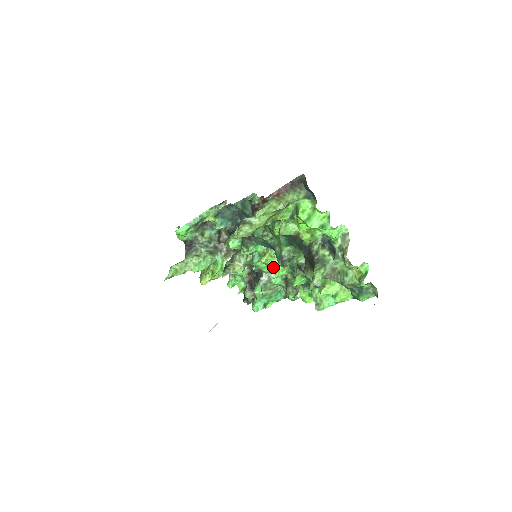
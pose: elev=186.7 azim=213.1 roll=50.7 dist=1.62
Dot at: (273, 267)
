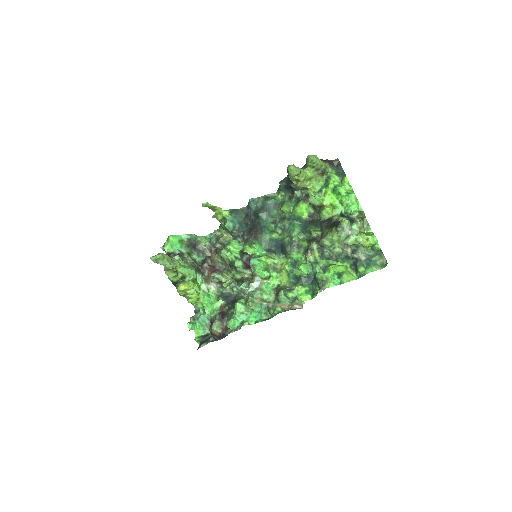
Dot at: (272, 266)
